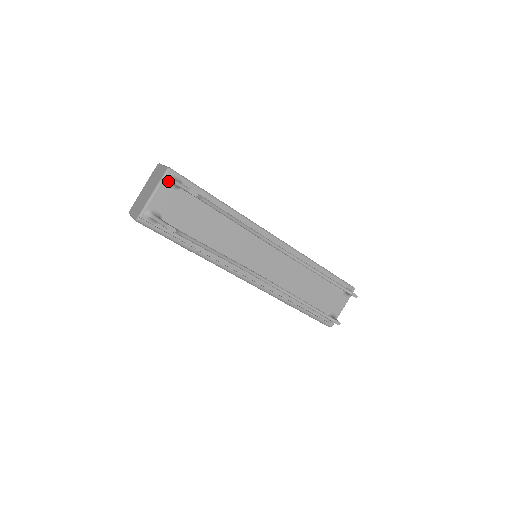
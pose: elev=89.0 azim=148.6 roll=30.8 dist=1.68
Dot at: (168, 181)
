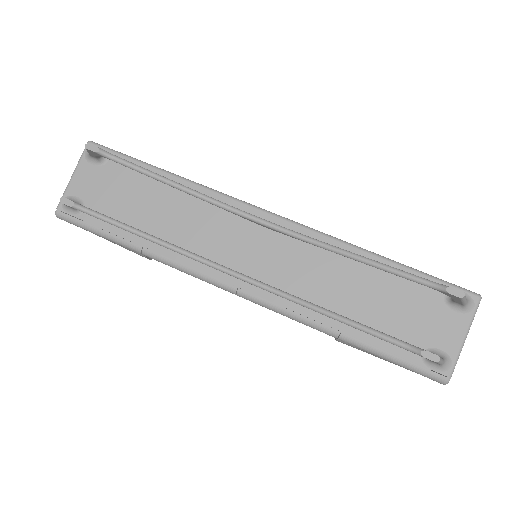
Dot at: (87, 156)
